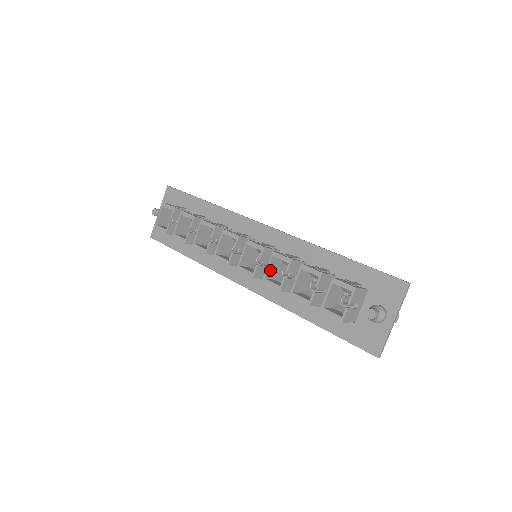
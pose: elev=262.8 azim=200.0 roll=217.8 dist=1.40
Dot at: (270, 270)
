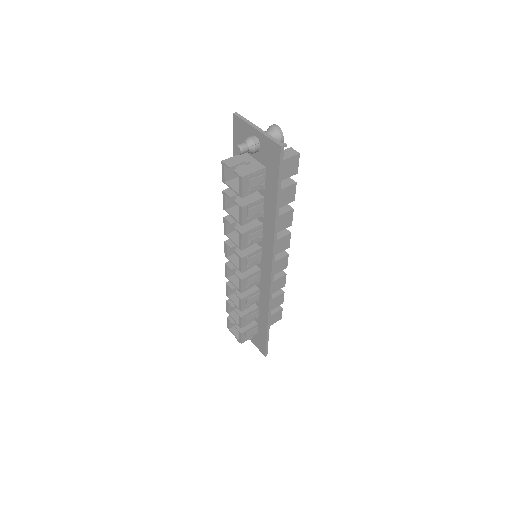
Dot at: (238, 241)
